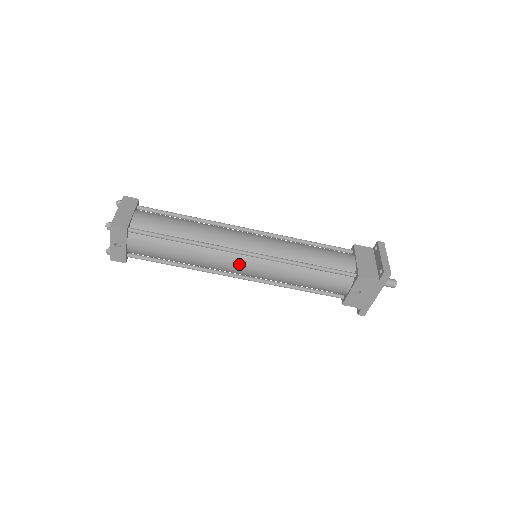
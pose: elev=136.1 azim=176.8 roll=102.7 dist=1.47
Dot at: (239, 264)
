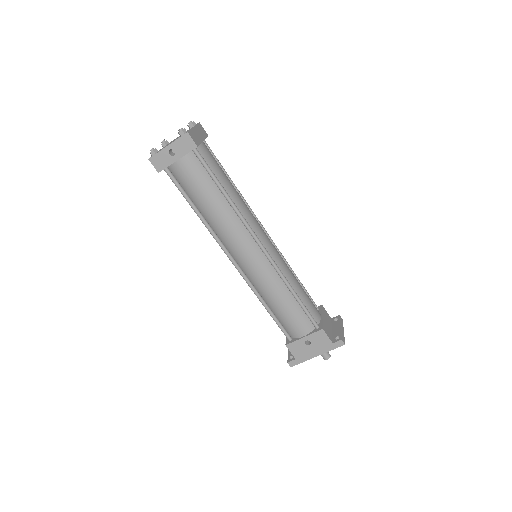
Dot at: (248, 250)
